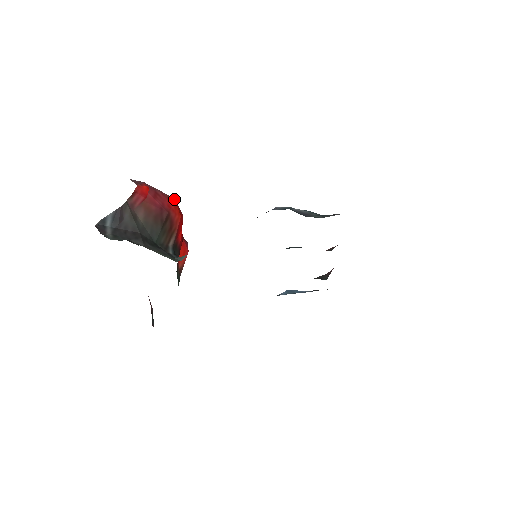
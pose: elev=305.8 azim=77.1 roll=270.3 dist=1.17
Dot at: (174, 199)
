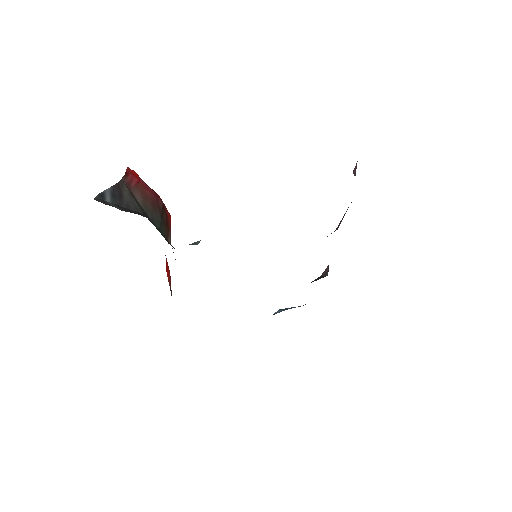
Dot at: (159, 196)
